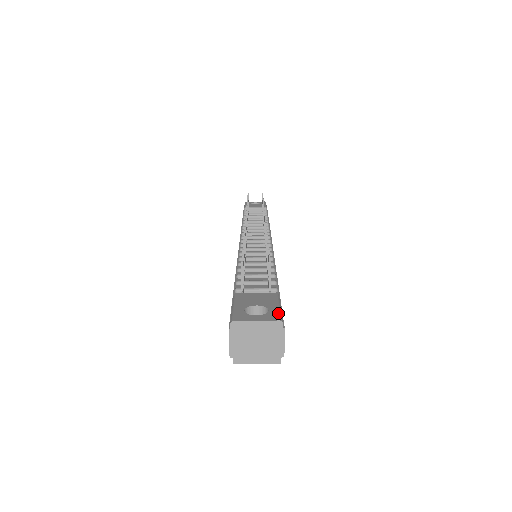
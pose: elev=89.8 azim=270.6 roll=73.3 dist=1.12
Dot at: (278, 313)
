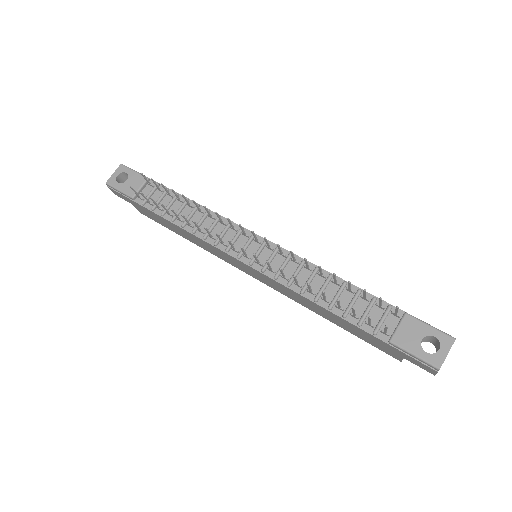
Dot at: (444, 334)
